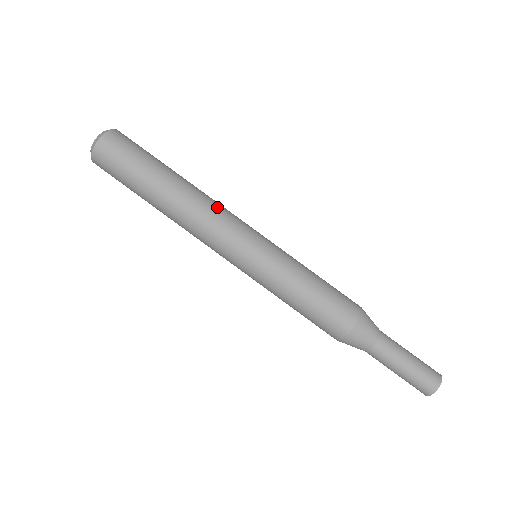
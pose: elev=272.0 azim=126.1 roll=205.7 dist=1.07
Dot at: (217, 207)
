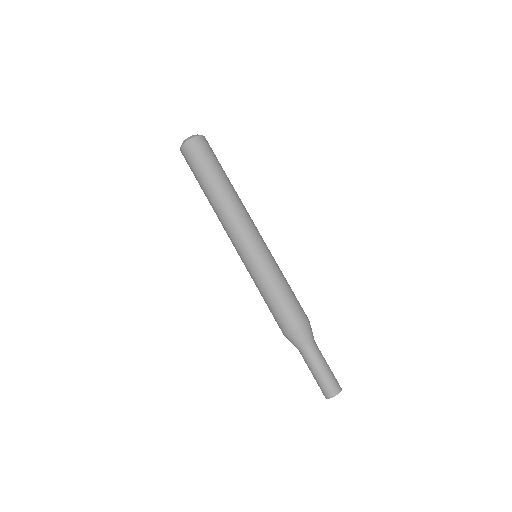
Dot at: (246, 213)
